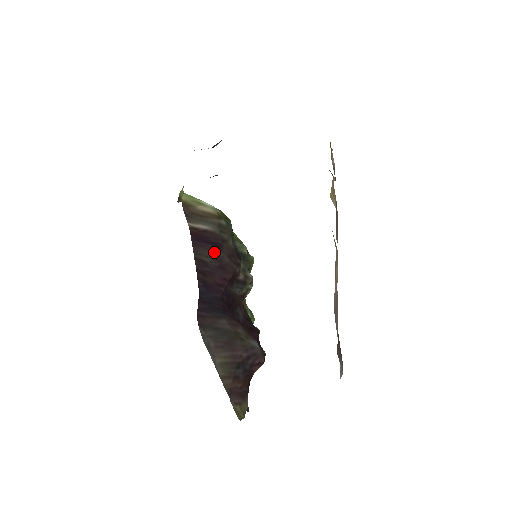
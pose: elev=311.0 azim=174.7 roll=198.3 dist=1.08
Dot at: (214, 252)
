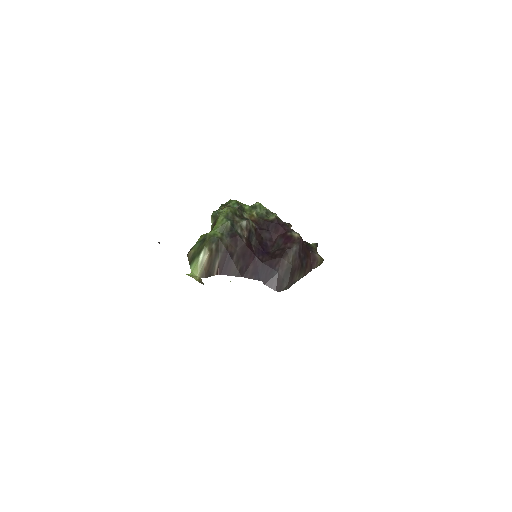
Dot at: (234, 261)
